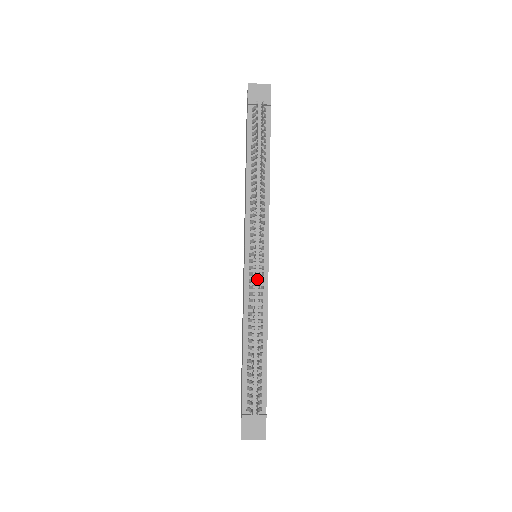
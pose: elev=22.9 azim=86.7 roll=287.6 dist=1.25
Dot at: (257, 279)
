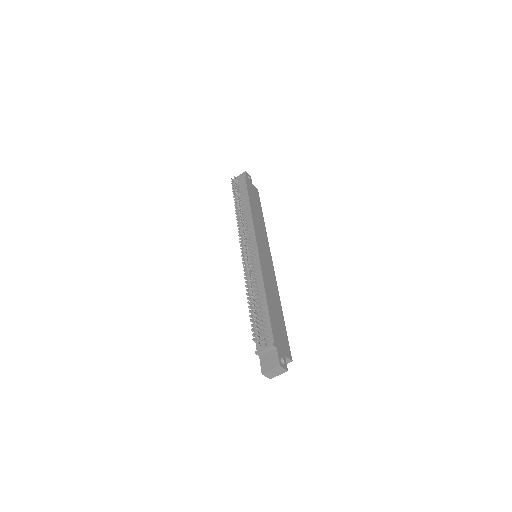
Dot at: (251, 262)
